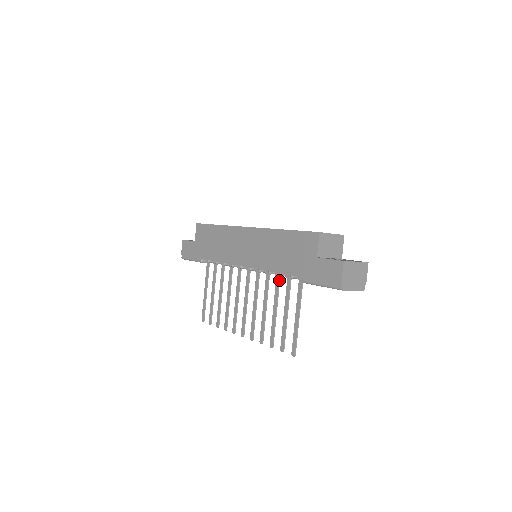
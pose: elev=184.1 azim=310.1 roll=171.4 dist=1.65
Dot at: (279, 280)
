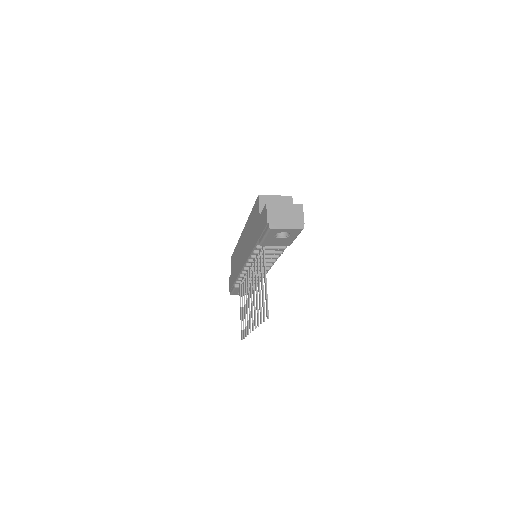
Dot at: (258, 259)
